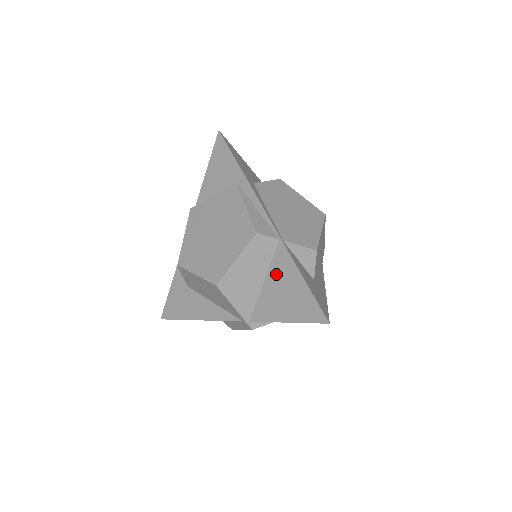
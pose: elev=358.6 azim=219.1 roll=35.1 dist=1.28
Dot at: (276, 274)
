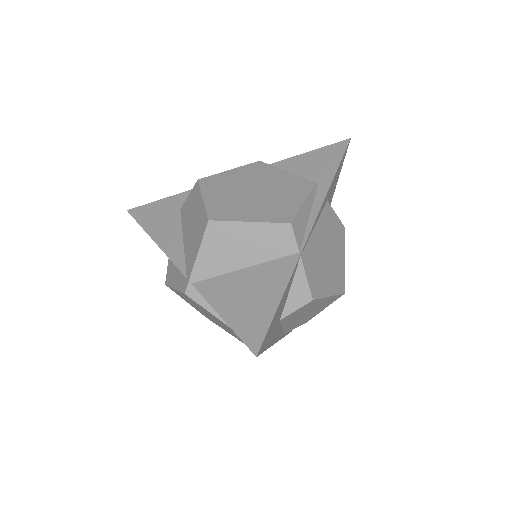
Dot at: (262, 273)
